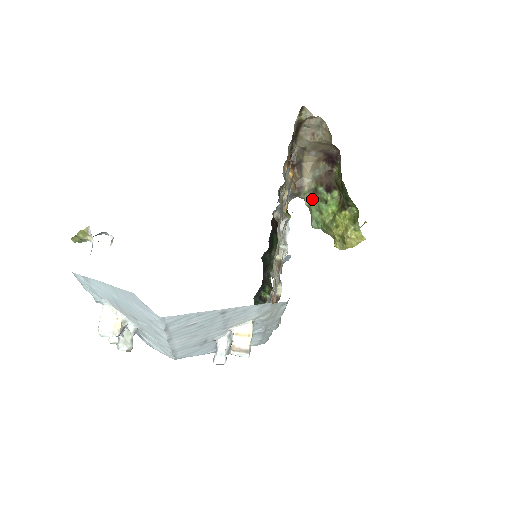
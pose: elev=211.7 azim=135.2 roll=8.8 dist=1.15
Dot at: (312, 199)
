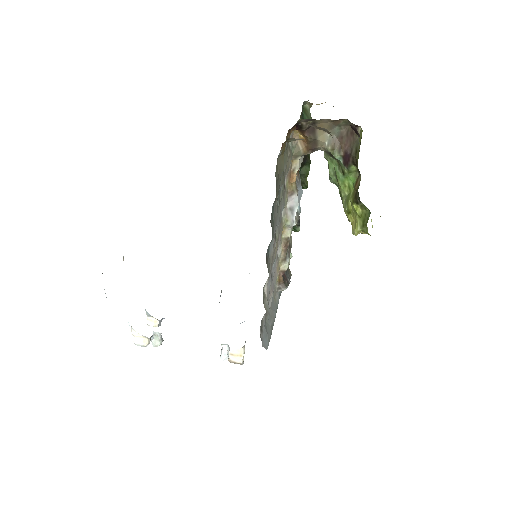
Dot at: (330, 158)
